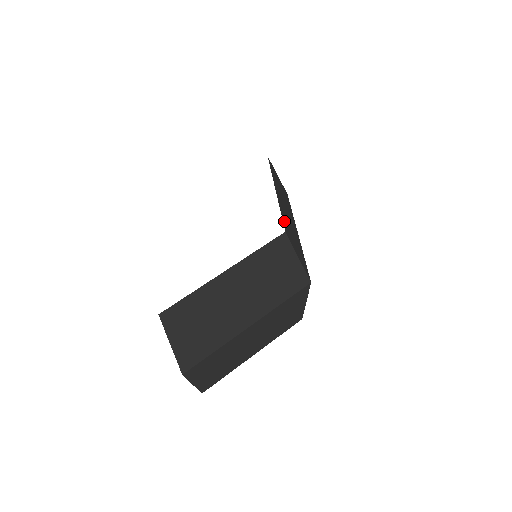
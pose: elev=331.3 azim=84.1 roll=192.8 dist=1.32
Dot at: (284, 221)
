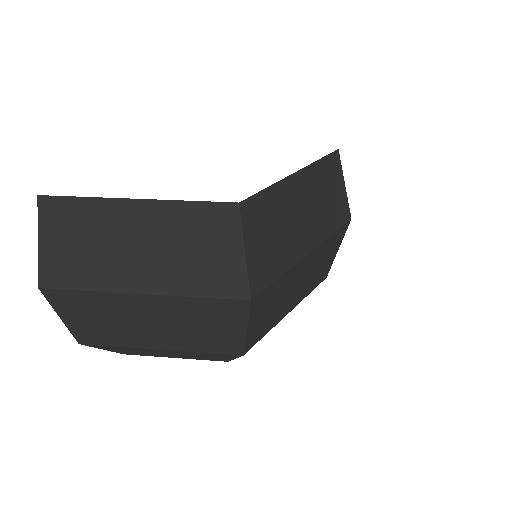
Dot at: (262, 200)
